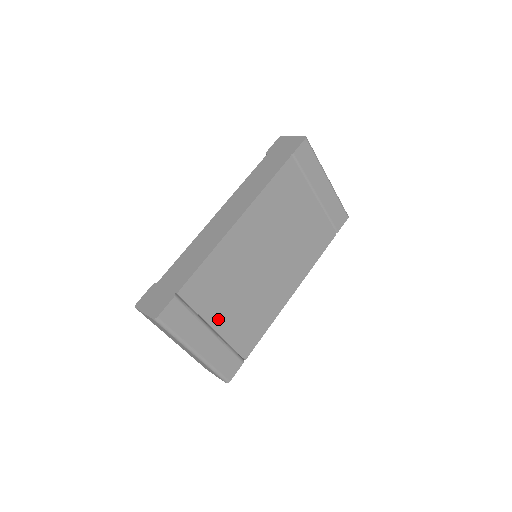
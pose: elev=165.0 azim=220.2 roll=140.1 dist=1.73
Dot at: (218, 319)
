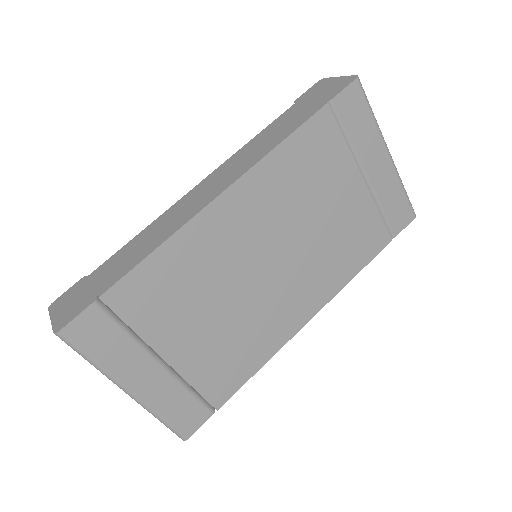
Dot at: (173, 345)
